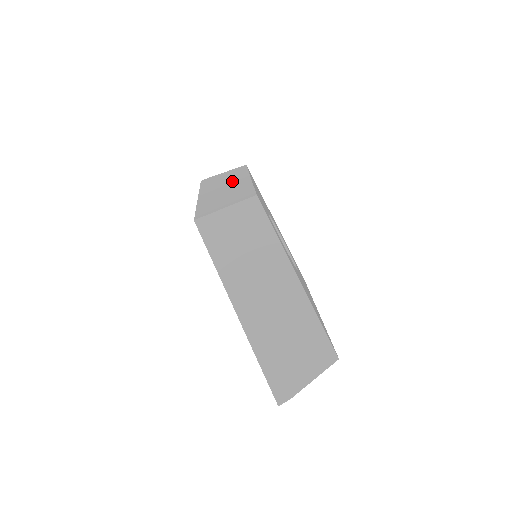
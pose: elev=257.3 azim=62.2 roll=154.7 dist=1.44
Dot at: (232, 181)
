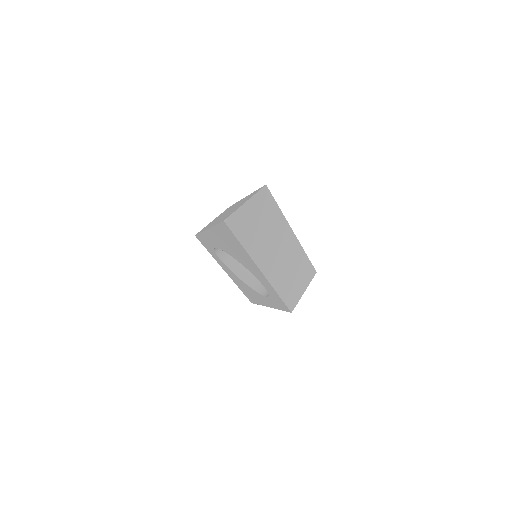
Dot at: occluded
